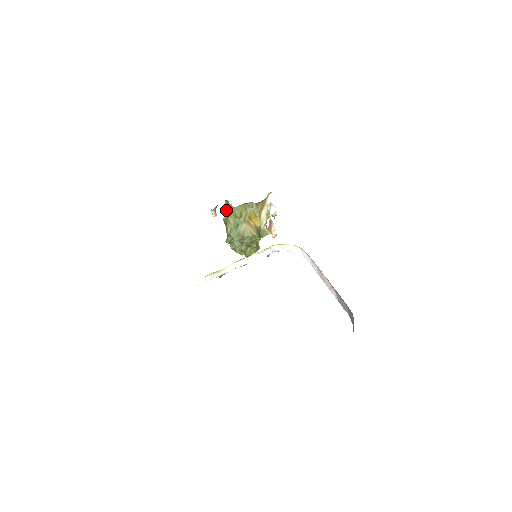
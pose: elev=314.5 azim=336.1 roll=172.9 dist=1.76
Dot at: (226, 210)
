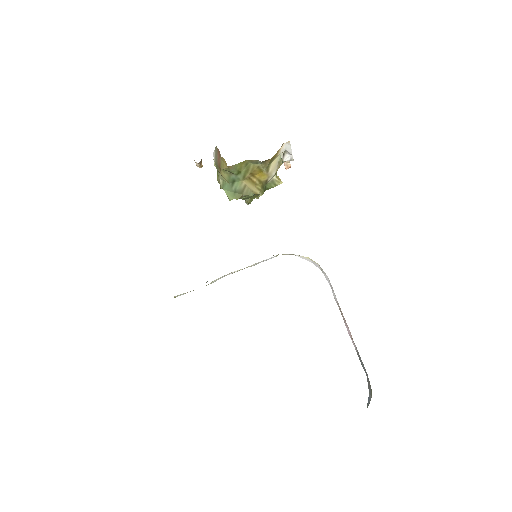
Dot at: (217, 159)
